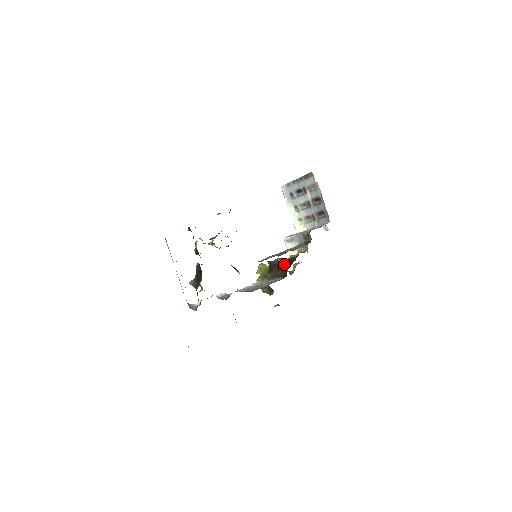
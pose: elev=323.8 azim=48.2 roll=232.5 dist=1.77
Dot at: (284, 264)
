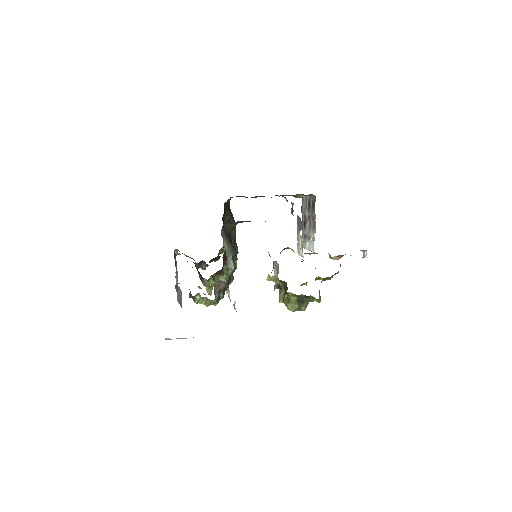
Dot at: occluded
